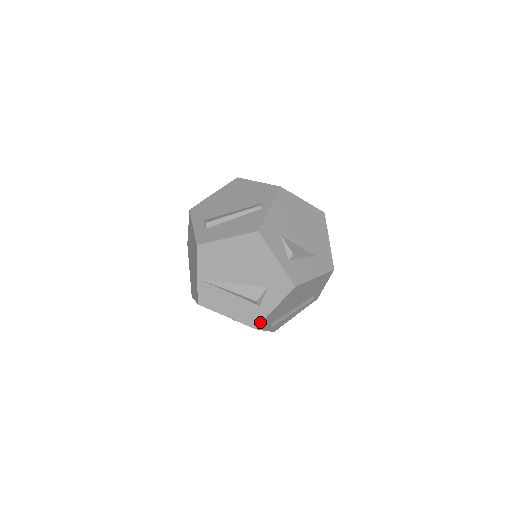
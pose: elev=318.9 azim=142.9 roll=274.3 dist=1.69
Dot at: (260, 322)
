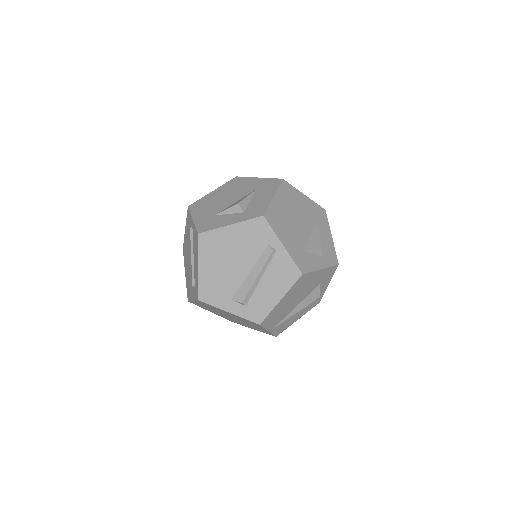
Dot at: (321, 298)
